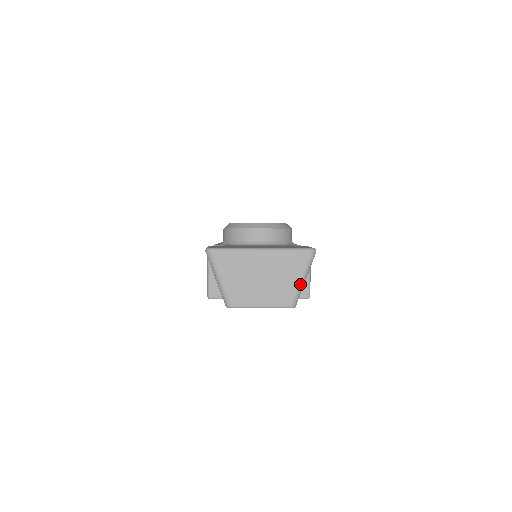
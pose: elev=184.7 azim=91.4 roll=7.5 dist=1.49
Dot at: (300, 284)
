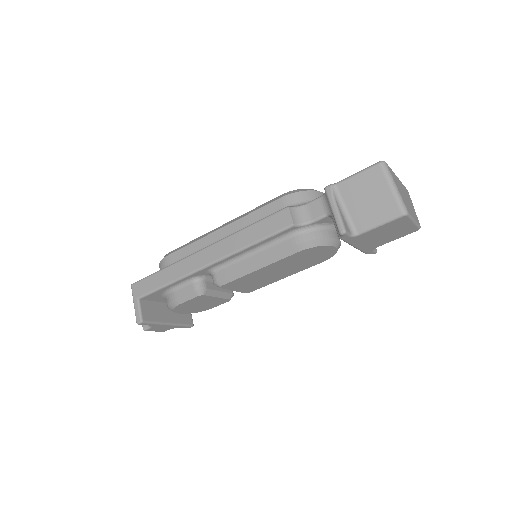
Dot at: (415, 212)
